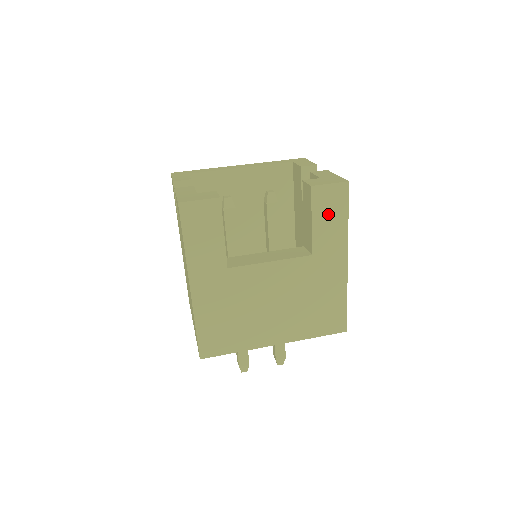
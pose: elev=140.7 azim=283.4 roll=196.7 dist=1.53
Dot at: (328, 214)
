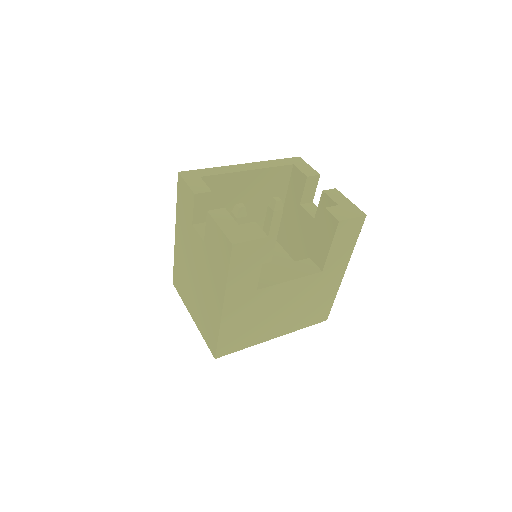
Dot at: (344, 241)
